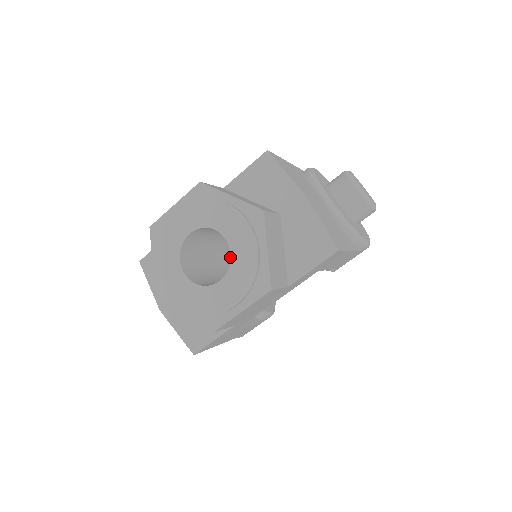
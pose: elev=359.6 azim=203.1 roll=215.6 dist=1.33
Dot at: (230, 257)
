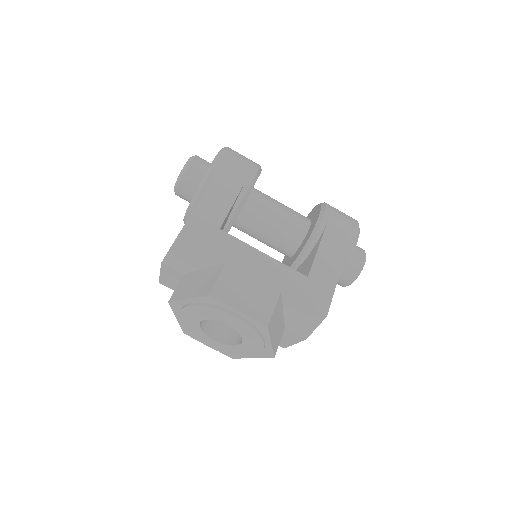
Dot at: (245, 202)
